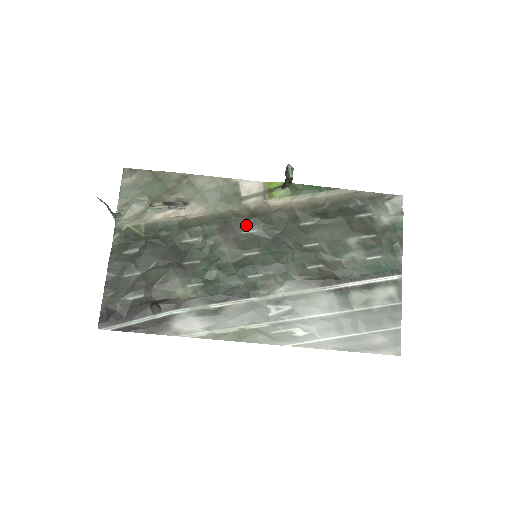
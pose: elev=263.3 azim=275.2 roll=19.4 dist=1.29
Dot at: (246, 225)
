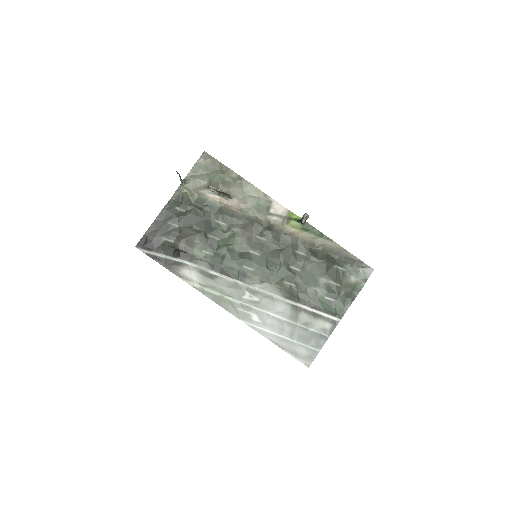
Dot at: (261, 232)
